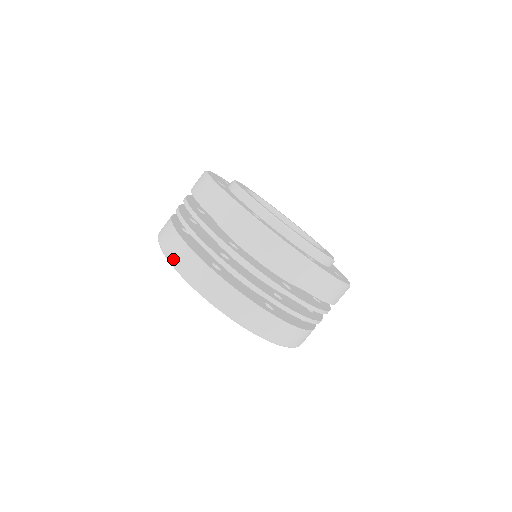
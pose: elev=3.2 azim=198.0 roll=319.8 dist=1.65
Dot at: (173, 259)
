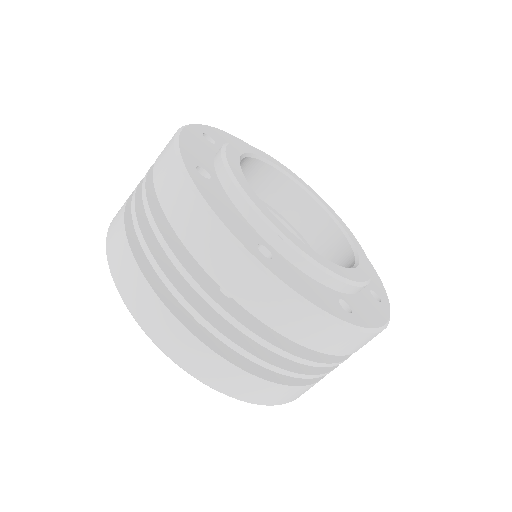
Dot at: (226, 390)
